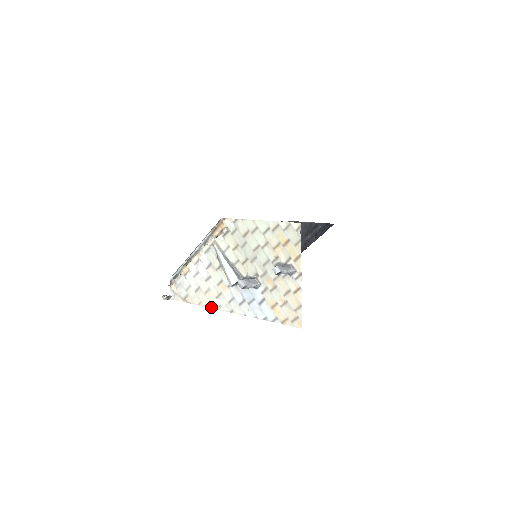
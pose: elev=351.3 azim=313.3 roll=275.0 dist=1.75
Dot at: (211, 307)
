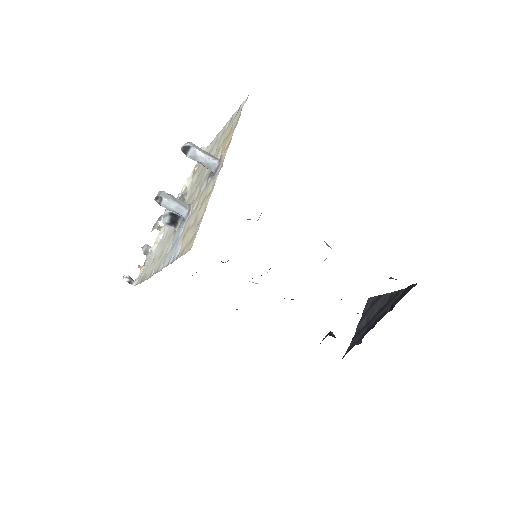
Dot at: (150, 277)
